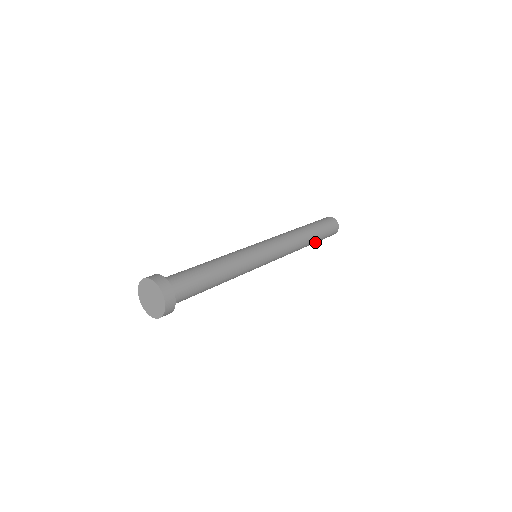
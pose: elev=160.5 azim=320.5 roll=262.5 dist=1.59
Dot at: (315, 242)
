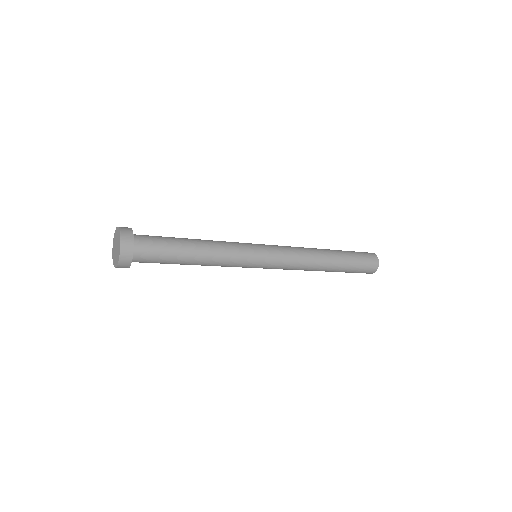
Dot at: (341, 271)
